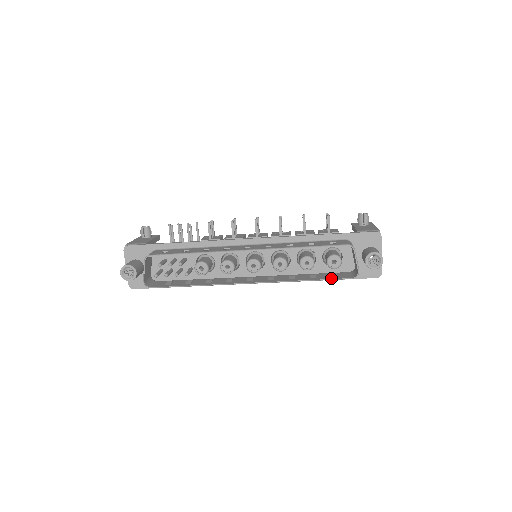
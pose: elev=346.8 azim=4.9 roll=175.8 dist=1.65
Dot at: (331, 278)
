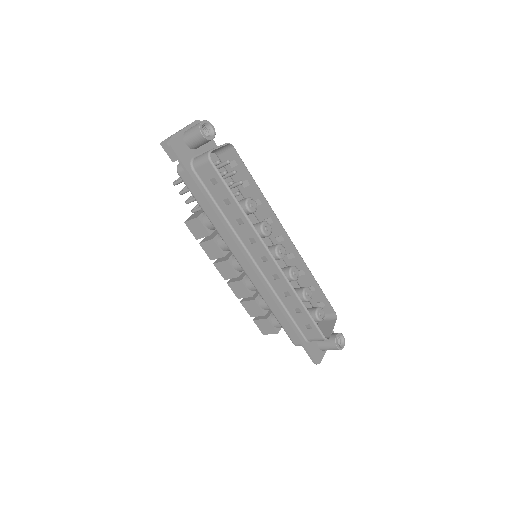
Dot at: (314, 322)
